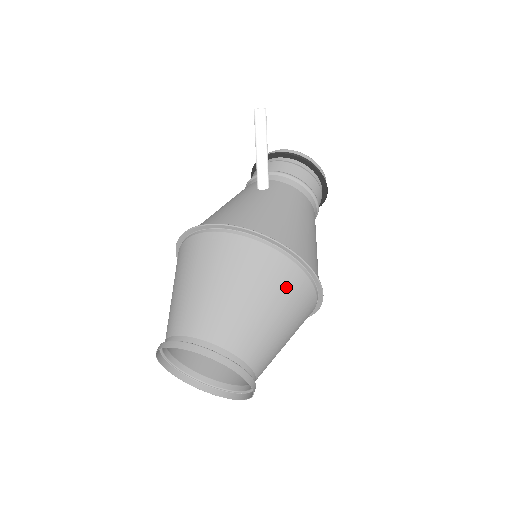
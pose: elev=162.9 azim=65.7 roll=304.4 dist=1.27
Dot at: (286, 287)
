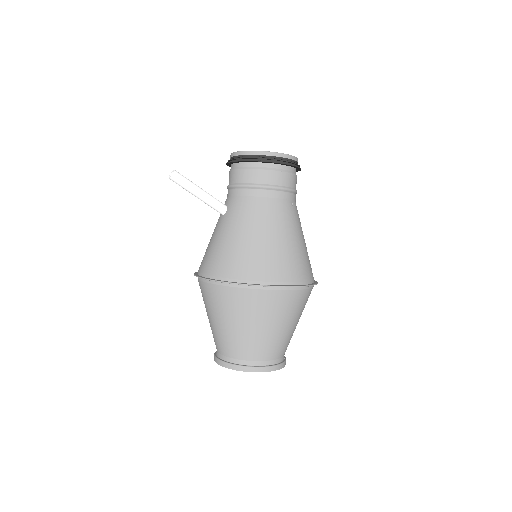
Dot at: (249, 306)
